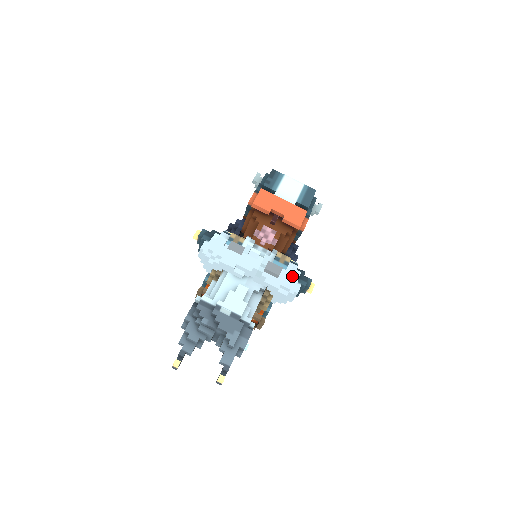
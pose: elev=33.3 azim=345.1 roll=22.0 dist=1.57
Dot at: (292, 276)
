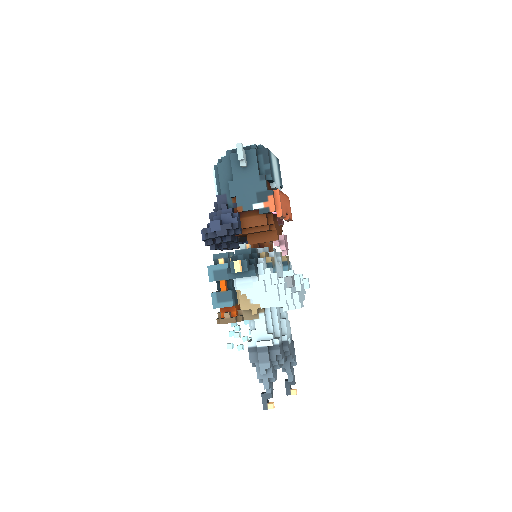
Dot at: occluded
